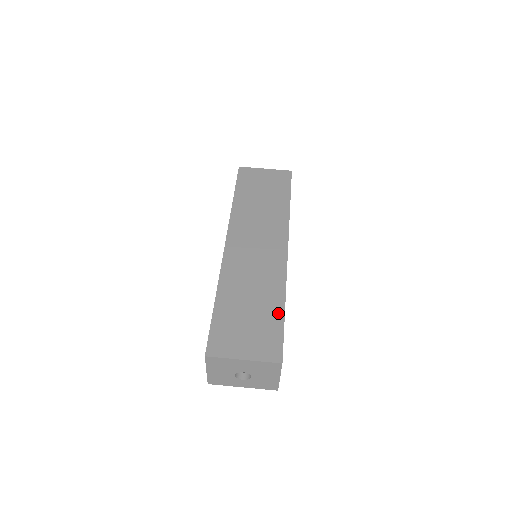
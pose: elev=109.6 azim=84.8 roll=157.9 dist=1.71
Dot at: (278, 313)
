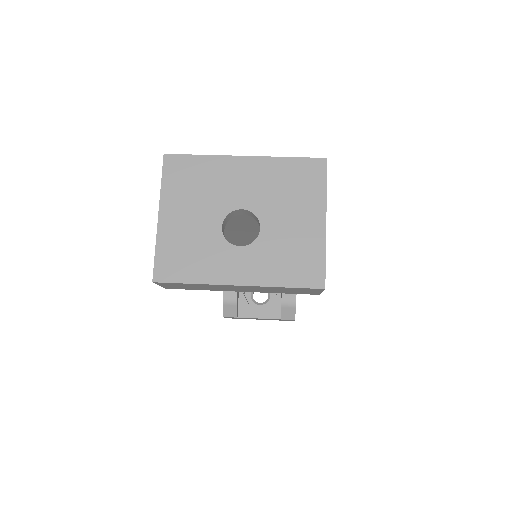
Dot at: occluded
